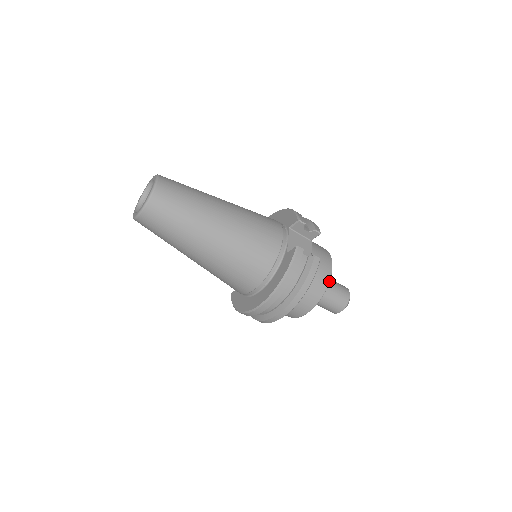
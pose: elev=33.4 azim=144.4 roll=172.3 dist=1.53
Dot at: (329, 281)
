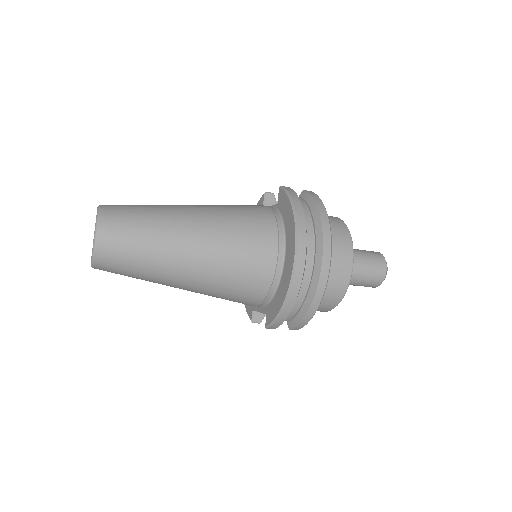
Dot at: (341, 220)
